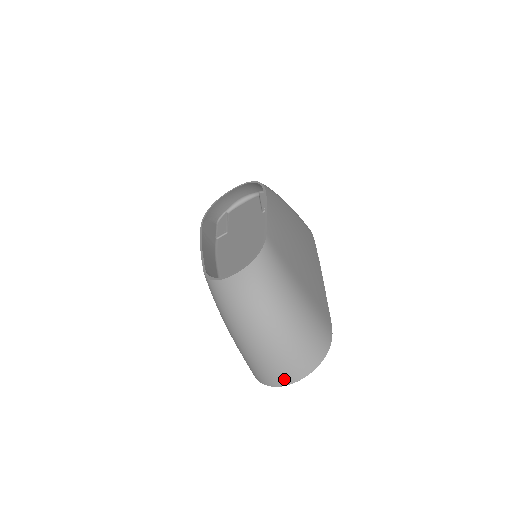
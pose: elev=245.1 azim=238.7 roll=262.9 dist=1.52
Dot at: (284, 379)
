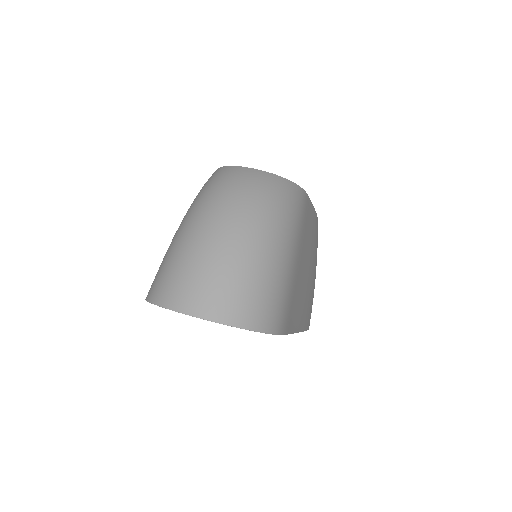
Dot at: (186, 300)
